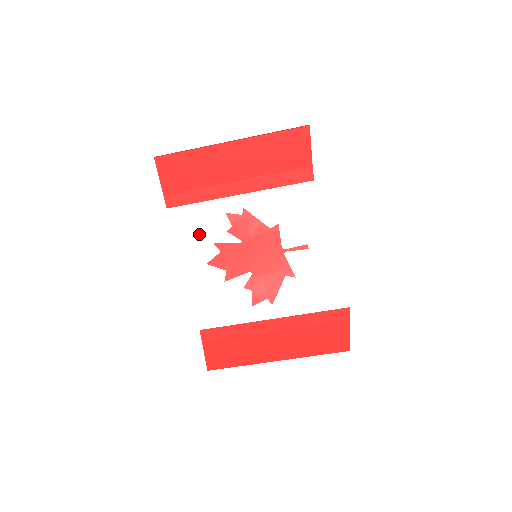
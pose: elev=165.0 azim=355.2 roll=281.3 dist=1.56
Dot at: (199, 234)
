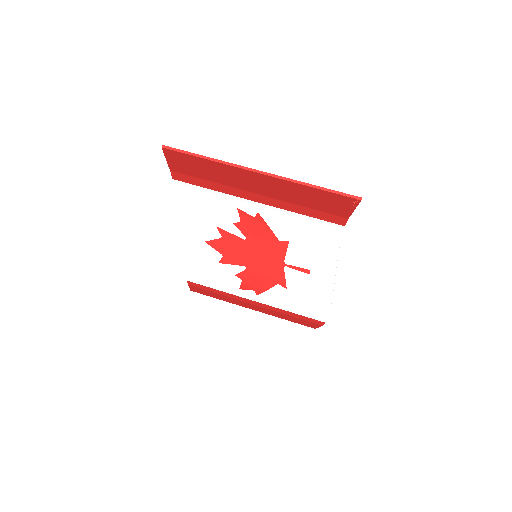
Dot at: (204, 213)
